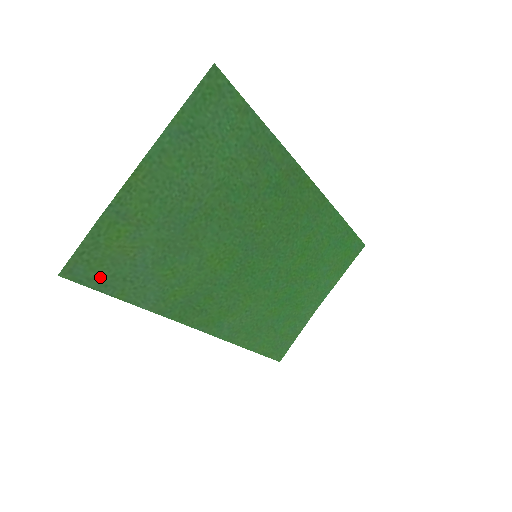
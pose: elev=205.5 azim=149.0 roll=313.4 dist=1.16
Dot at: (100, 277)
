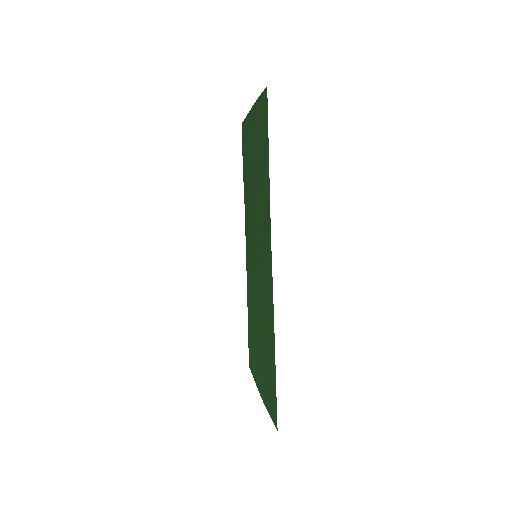
Dot at: (265, 122)
